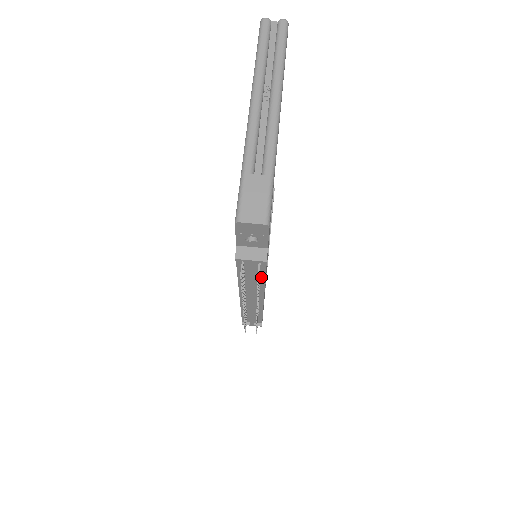
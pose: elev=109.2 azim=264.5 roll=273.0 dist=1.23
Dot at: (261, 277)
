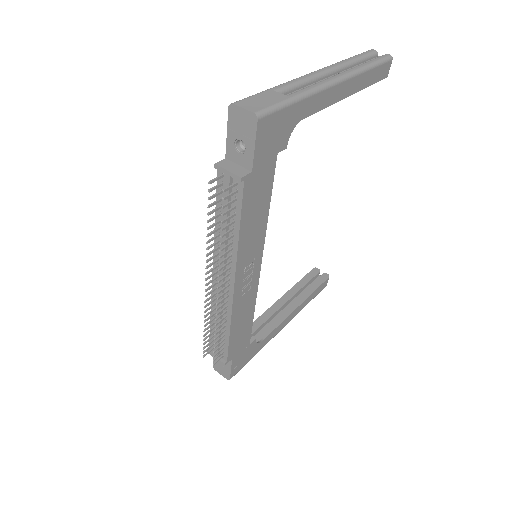
Dot at: (236, 227)
